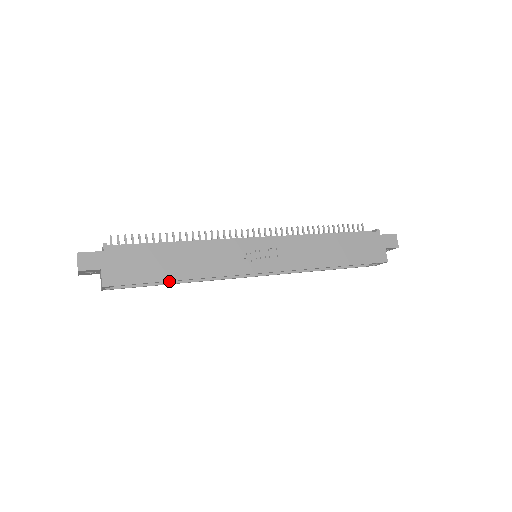
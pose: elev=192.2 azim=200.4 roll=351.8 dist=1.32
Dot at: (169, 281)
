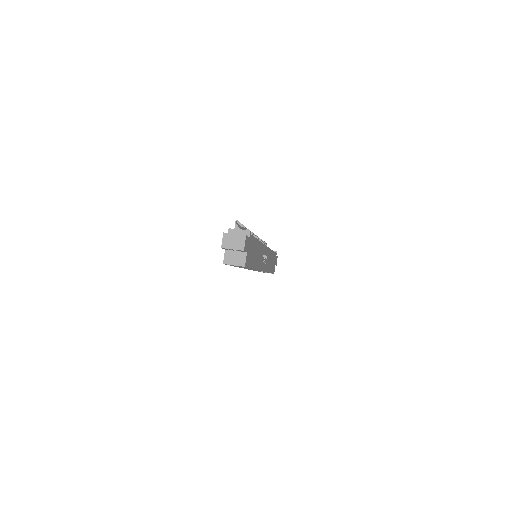
Dot at: (252, 268)
